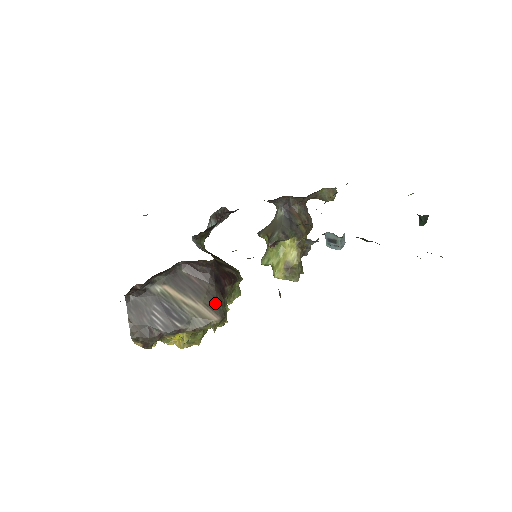
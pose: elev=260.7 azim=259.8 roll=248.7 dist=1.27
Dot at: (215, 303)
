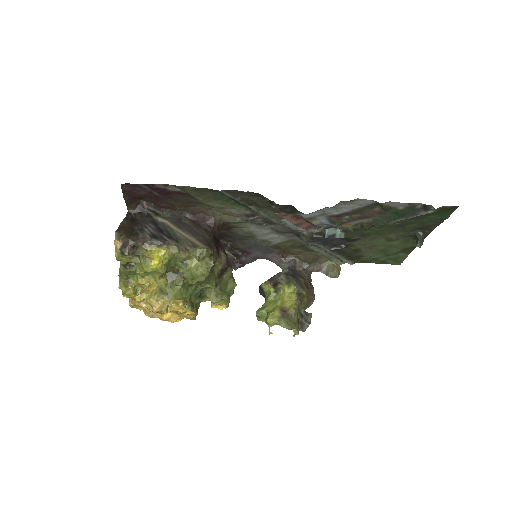
Dot at: (207, 243)
